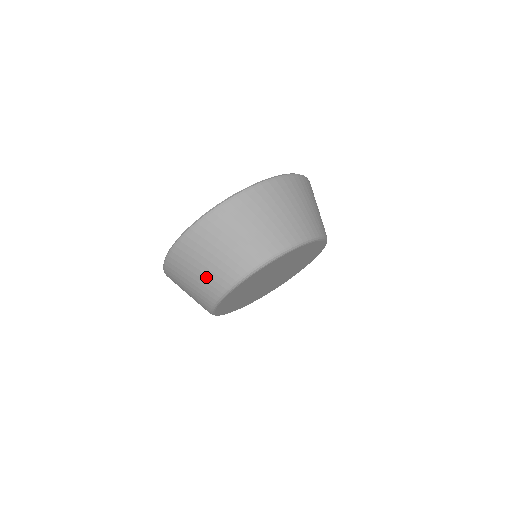
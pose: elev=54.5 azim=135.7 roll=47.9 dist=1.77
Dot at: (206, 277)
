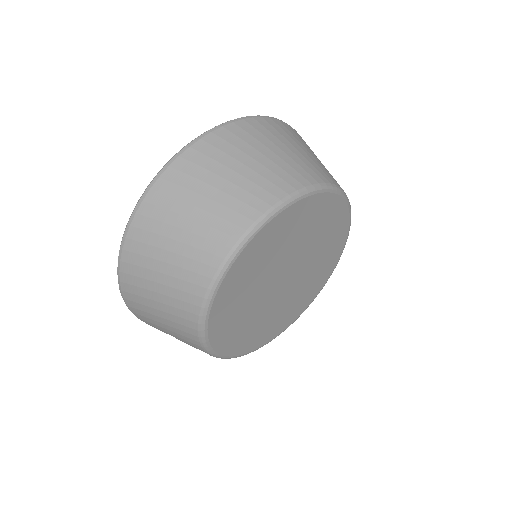
Dot at: (173, 329)
